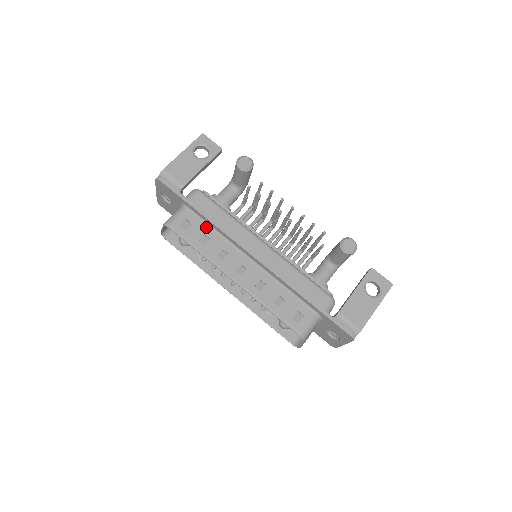
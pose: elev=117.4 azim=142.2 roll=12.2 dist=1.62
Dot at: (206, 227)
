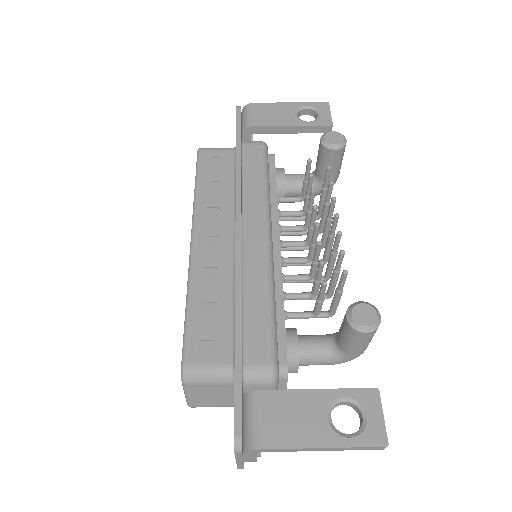
Dot at: (230, 177)
